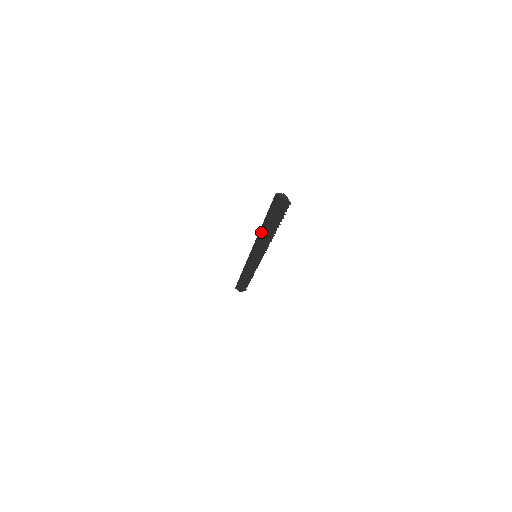
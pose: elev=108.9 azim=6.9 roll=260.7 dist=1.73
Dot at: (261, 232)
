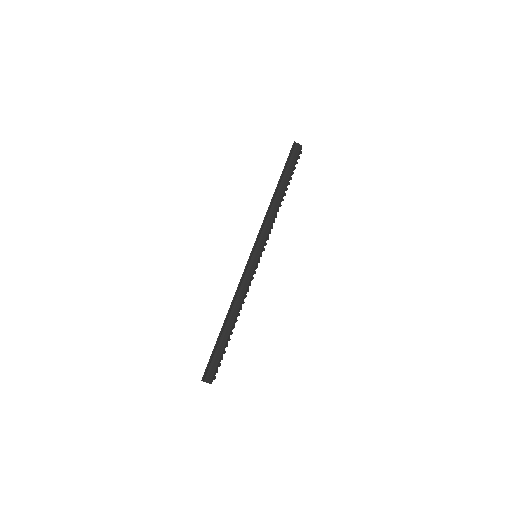
Dot at: (272, 203)
